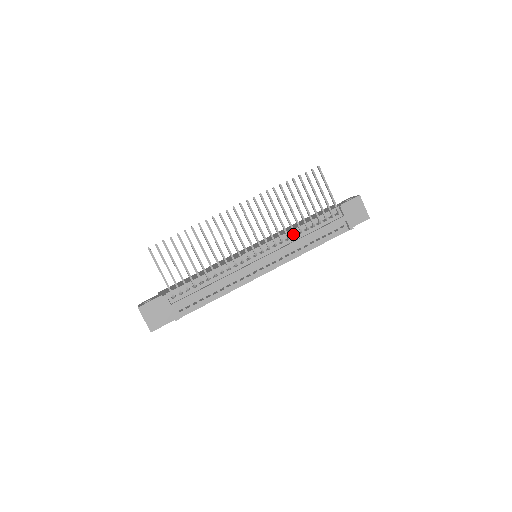
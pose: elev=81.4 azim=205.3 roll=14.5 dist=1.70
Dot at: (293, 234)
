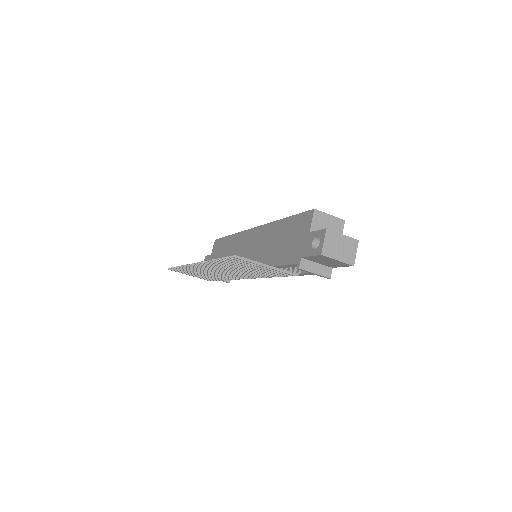
Dot at: occluded
